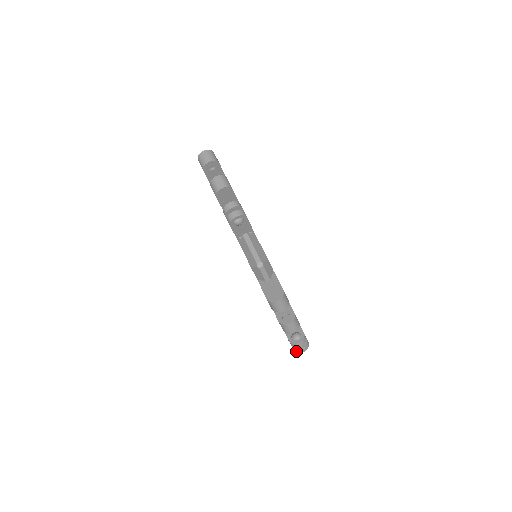
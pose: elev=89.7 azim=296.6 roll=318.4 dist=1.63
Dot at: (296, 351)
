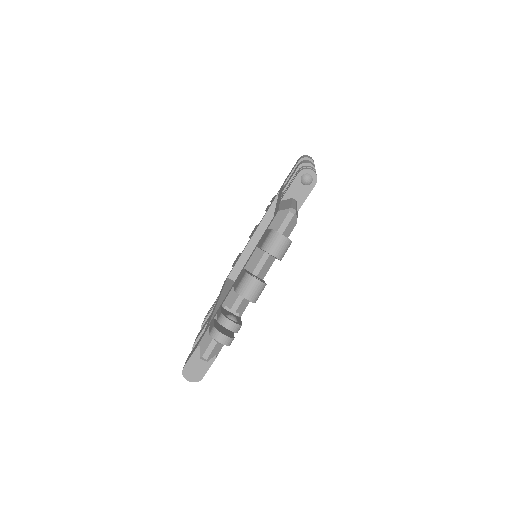
Dot at: (213, 334)
